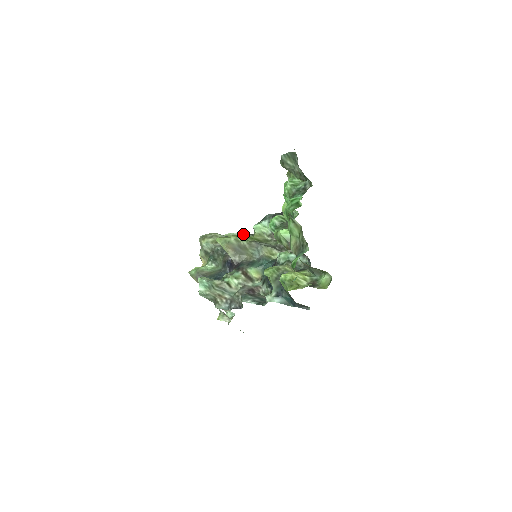
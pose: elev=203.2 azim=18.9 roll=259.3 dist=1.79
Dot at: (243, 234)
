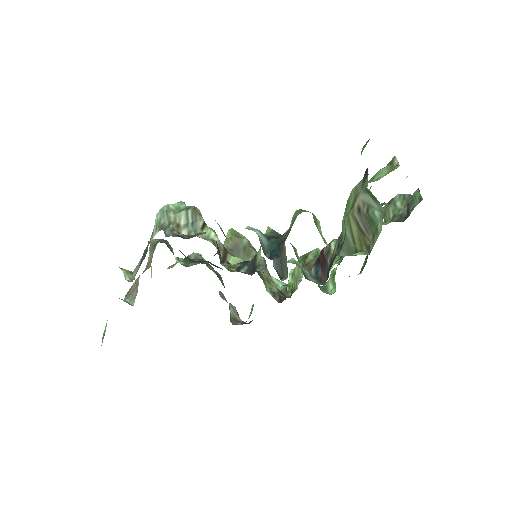
Dot at: occluded
